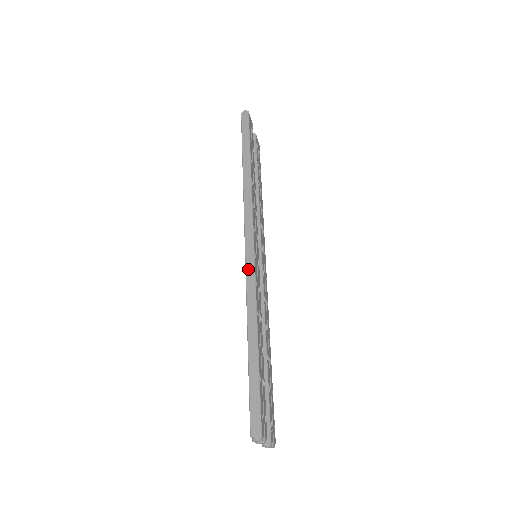
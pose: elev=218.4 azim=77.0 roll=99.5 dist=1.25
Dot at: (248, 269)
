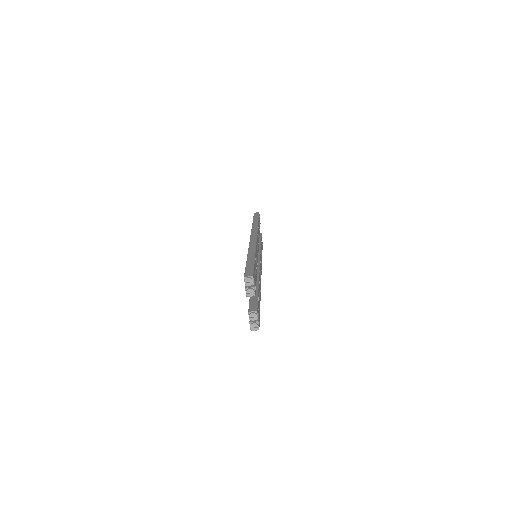
Dot at: (251, 241)
